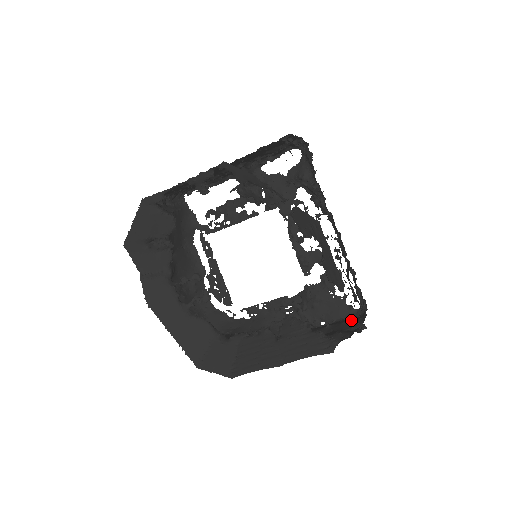
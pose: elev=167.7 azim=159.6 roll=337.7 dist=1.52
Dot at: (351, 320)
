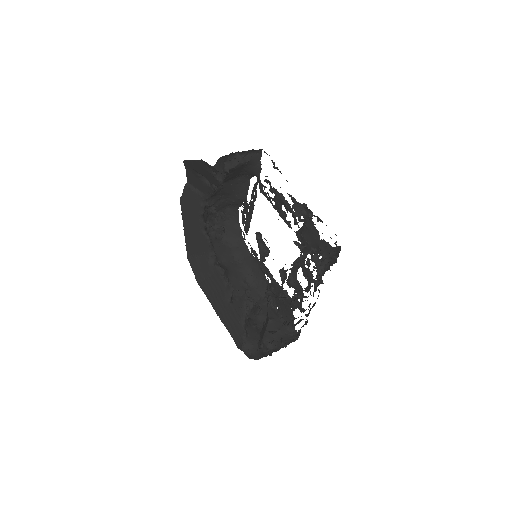
Dot at: (283, 333)
